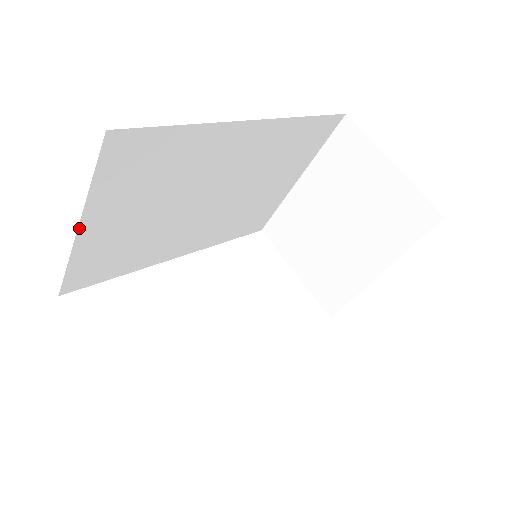
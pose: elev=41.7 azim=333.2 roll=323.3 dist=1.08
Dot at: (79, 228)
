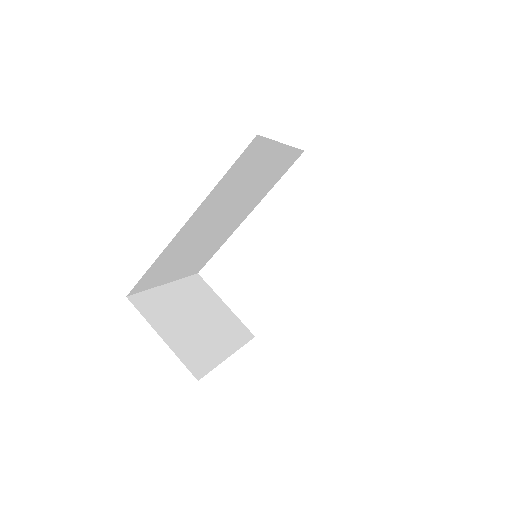
Dot at: (167, 283)
